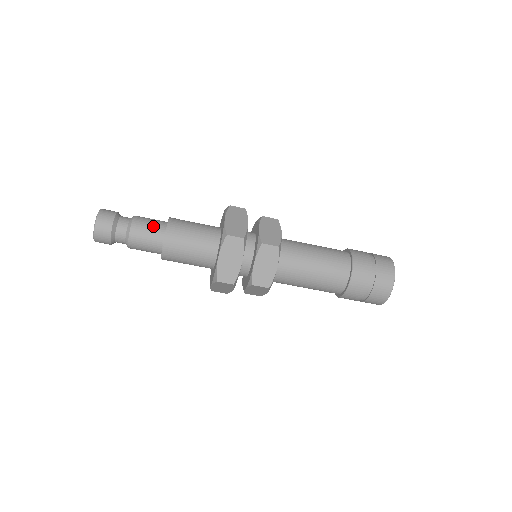
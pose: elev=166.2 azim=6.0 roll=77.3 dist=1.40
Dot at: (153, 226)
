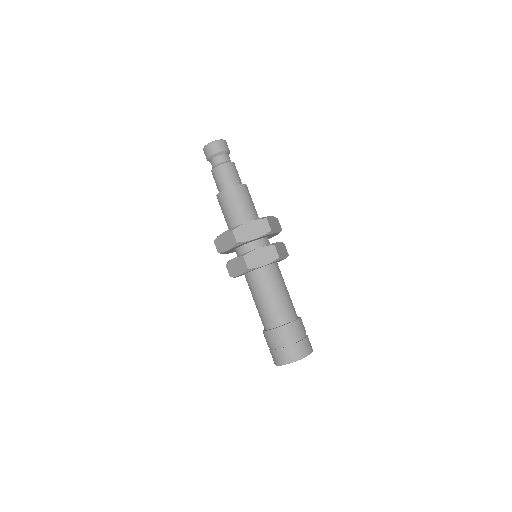
Dot at: (226, 179)
